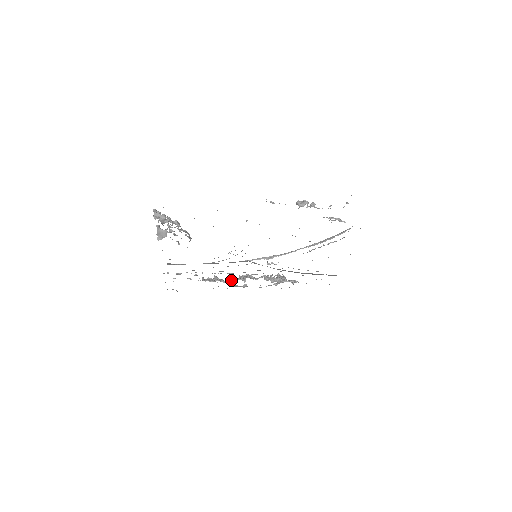
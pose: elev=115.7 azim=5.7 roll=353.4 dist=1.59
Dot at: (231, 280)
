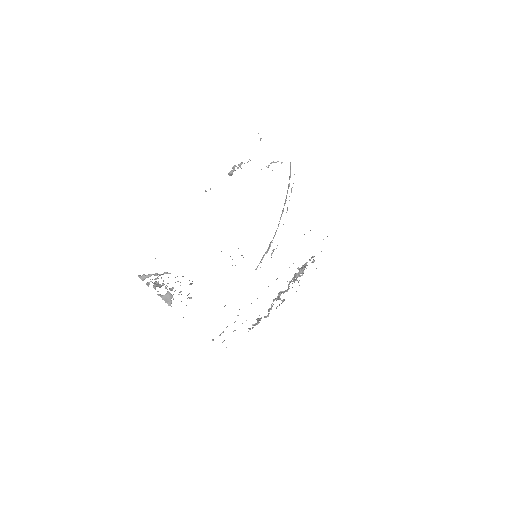
Dot at: (270, 309)
